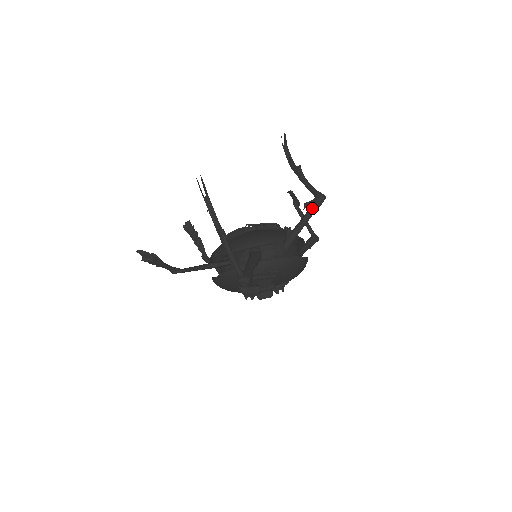
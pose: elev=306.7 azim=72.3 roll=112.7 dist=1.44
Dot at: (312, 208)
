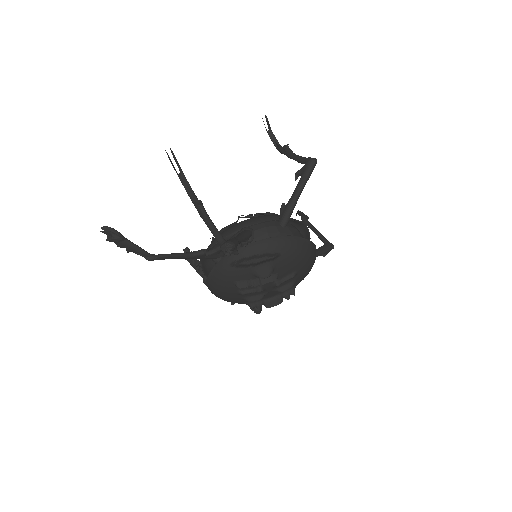
Dot at: (303, 174)
